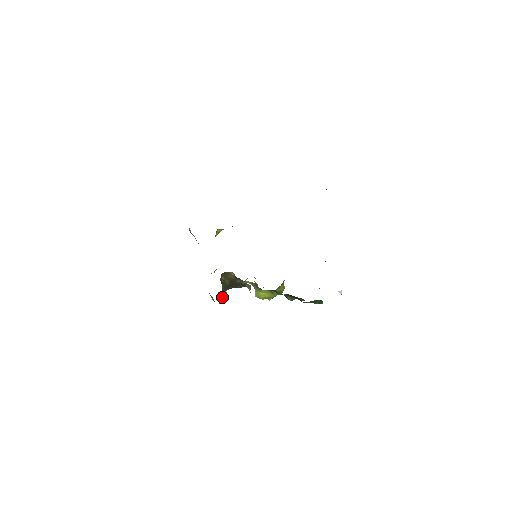
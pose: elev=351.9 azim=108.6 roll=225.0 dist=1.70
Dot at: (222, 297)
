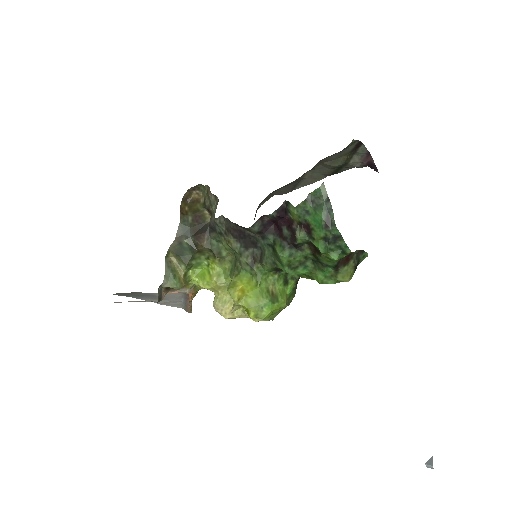
Dot at: (173, 276)
